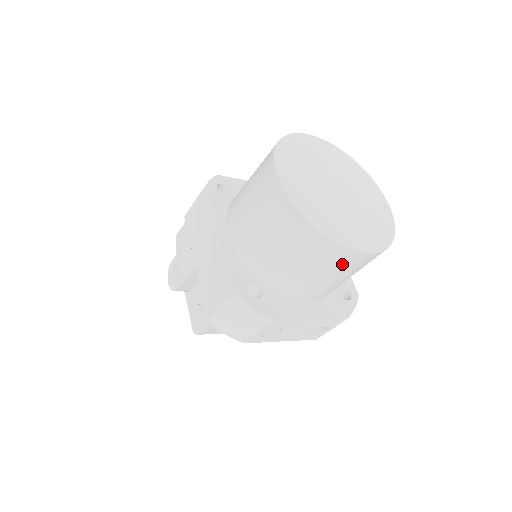
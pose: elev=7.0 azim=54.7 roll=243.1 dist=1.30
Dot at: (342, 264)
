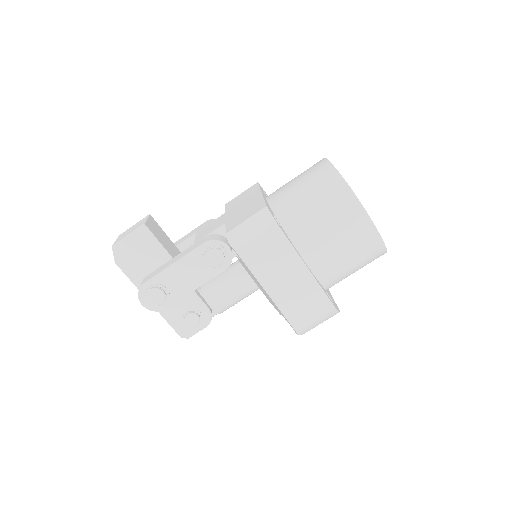
Dot at: occluded
